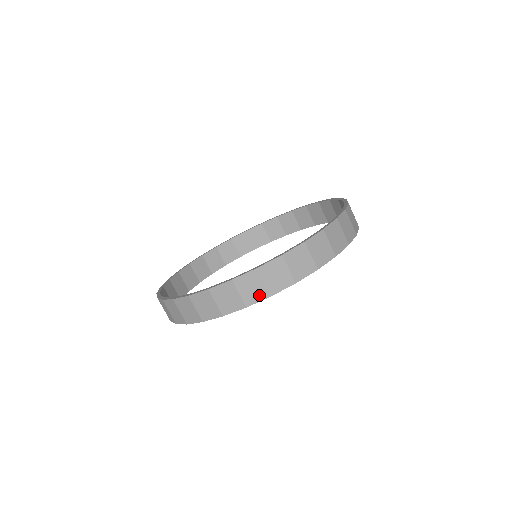
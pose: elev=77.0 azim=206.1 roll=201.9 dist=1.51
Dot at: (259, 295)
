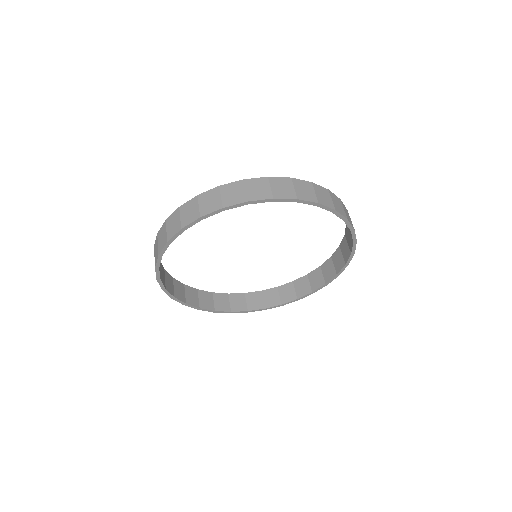
Dot at: (309, 197)
